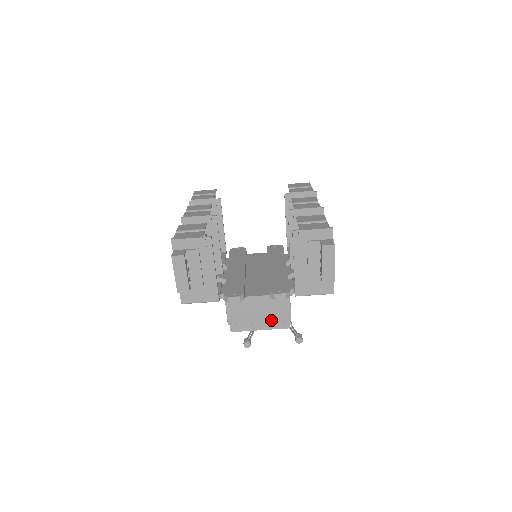
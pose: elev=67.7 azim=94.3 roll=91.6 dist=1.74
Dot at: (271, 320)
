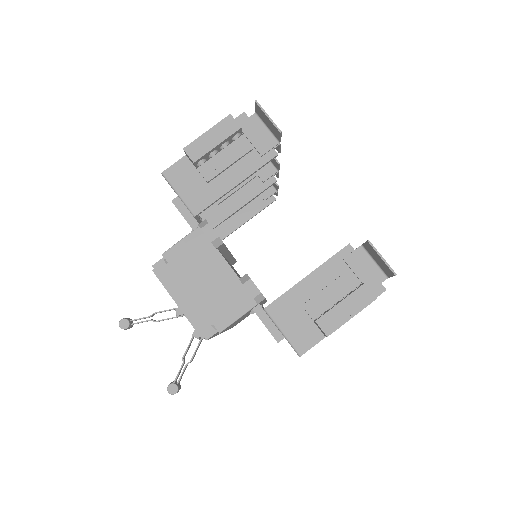
Dot at: (204, 305)
